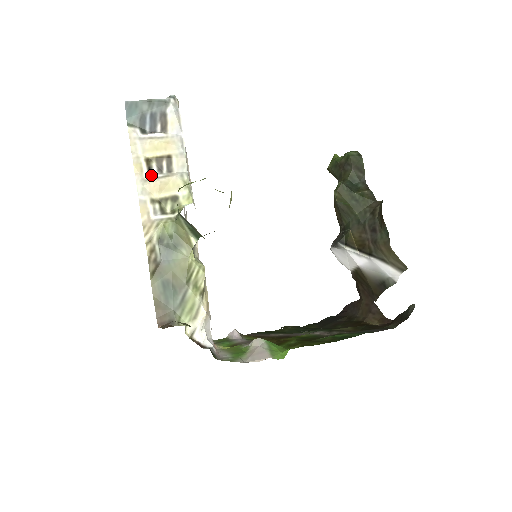
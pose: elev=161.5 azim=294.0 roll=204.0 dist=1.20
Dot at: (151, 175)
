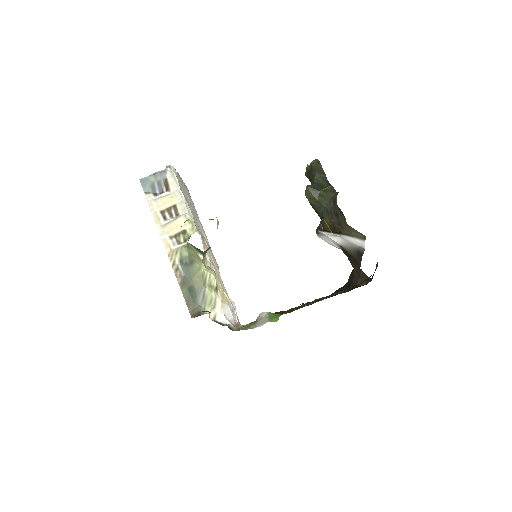
Dot at: (166, 221)
